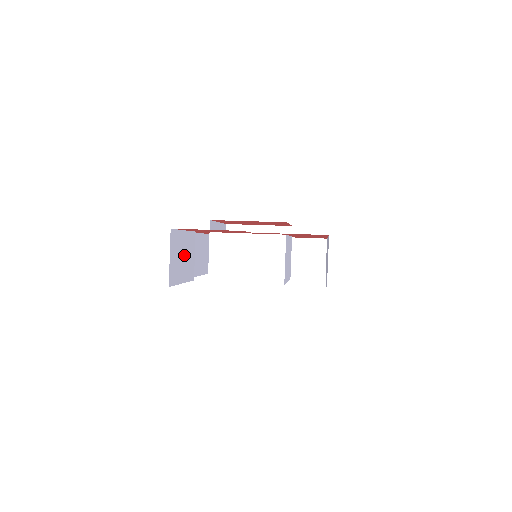
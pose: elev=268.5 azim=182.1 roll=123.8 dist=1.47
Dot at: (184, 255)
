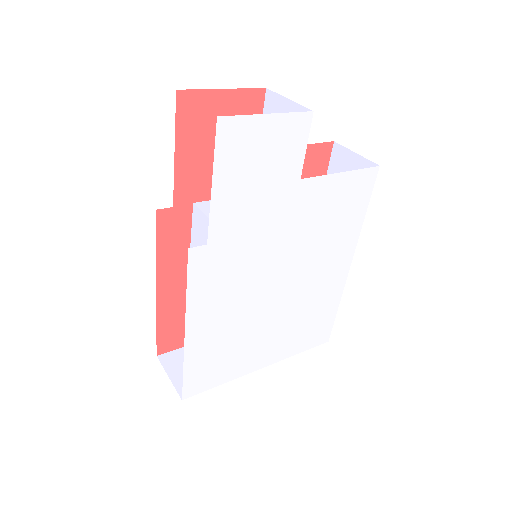
Dot at: occluded
